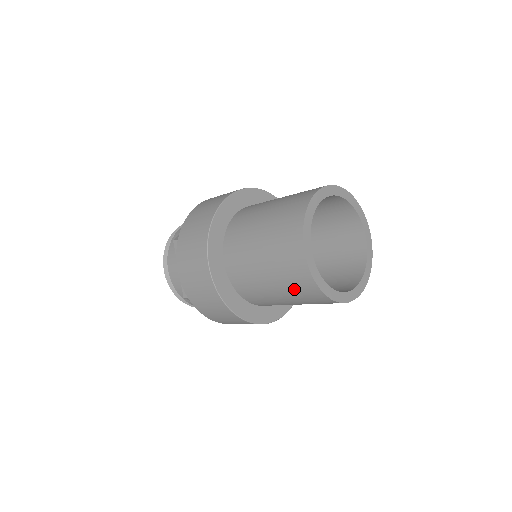
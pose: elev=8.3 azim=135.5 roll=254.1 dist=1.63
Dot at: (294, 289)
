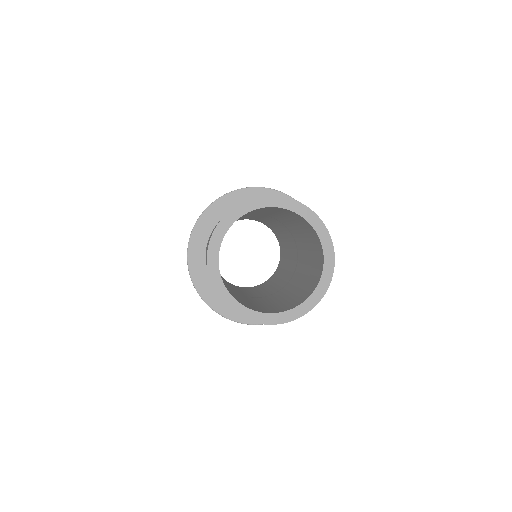
Dot at: occluded
